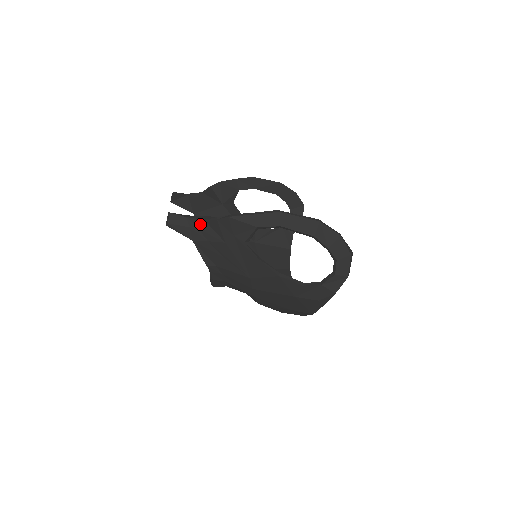
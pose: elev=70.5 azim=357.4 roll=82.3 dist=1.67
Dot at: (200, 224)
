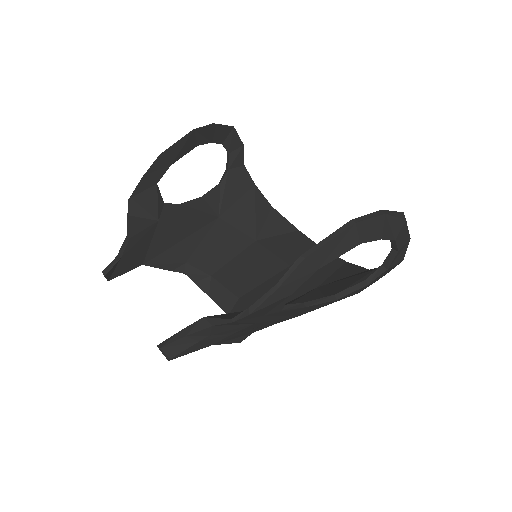
Dot at: (210, 331)
